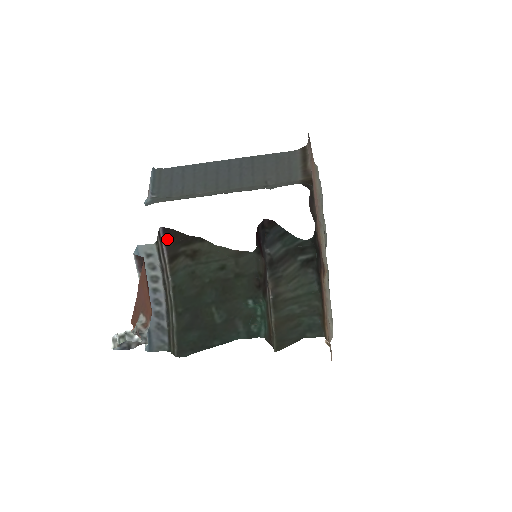
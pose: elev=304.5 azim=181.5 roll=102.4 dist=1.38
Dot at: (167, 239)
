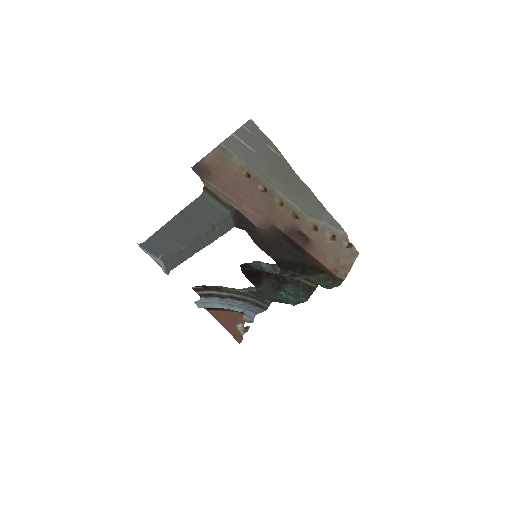
Dot at: occluded
